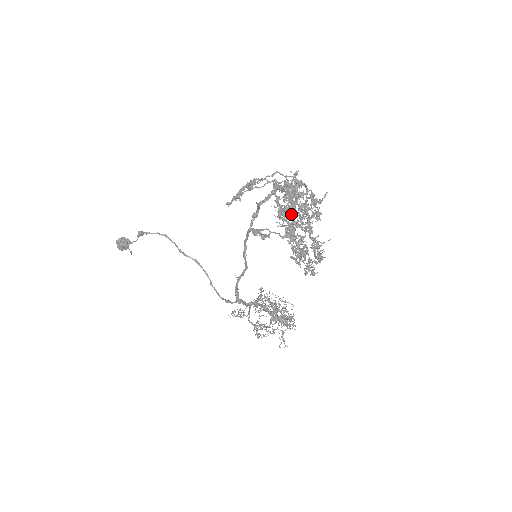
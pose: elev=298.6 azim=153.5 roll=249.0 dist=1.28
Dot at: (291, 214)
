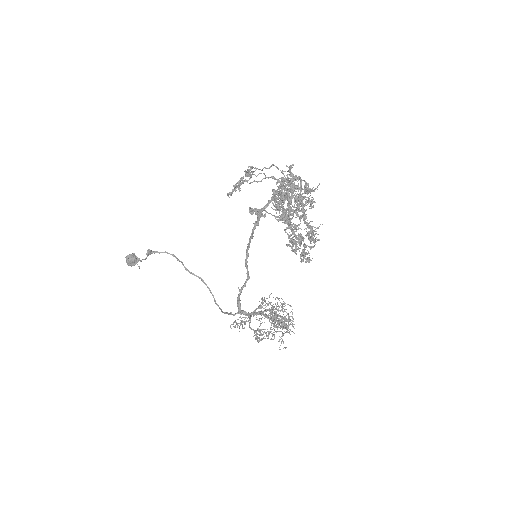
Dot at: occluded
